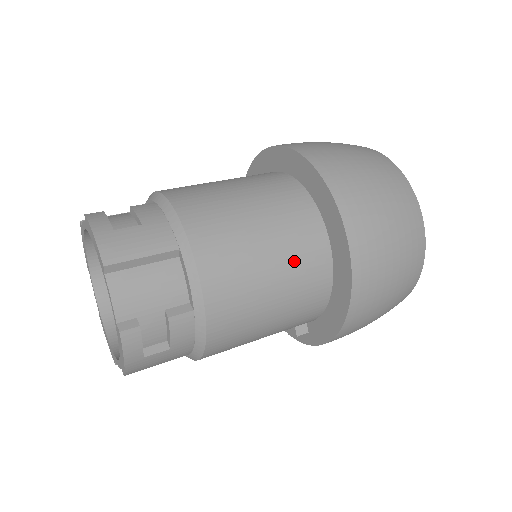
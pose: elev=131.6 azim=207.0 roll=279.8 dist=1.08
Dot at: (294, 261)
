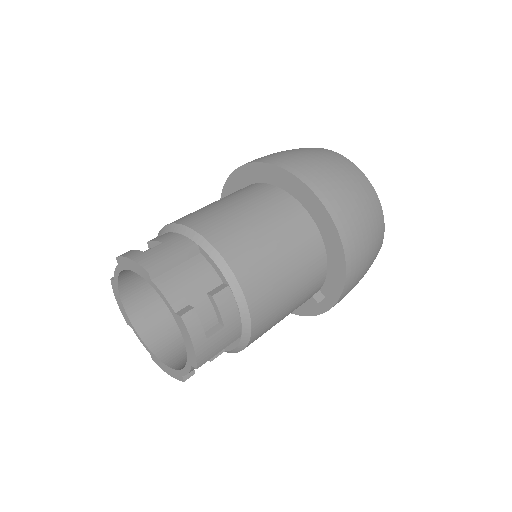
Dot at: (285, 227)
